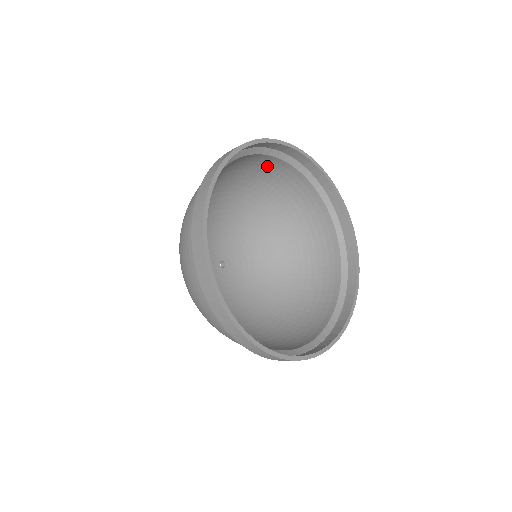
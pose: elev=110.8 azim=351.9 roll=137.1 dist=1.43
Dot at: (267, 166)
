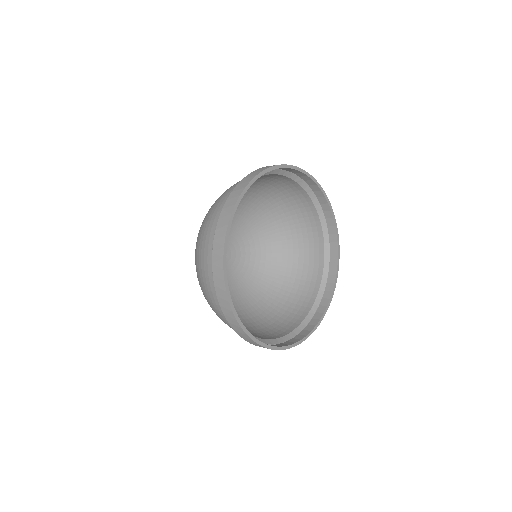
Dot at: (293, 192)
